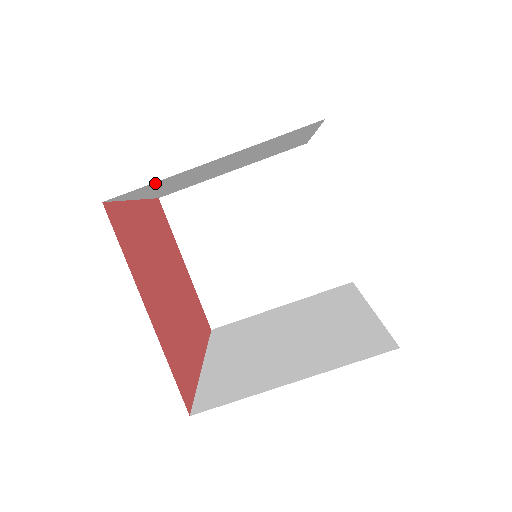
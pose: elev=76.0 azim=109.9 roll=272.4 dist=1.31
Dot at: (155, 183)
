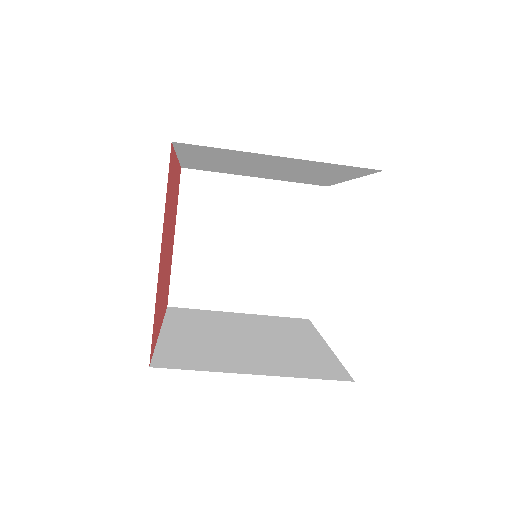
Dot at: (223, 150)
